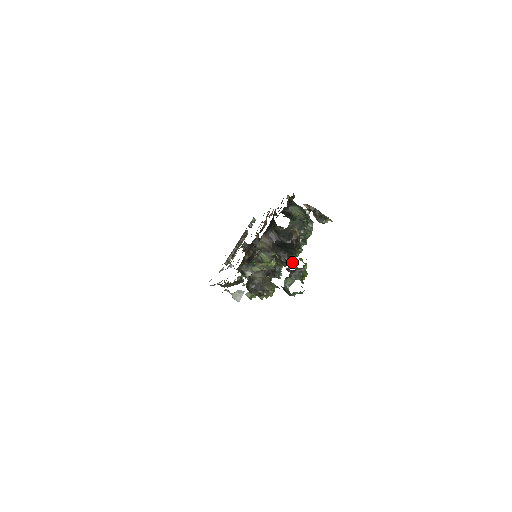
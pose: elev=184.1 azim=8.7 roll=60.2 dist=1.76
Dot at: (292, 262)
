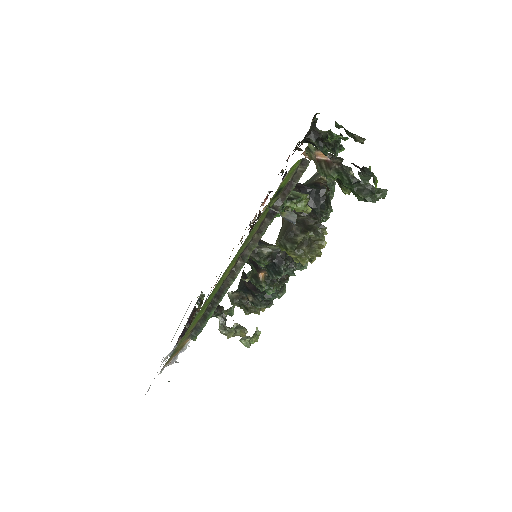
Dot at: occluded
